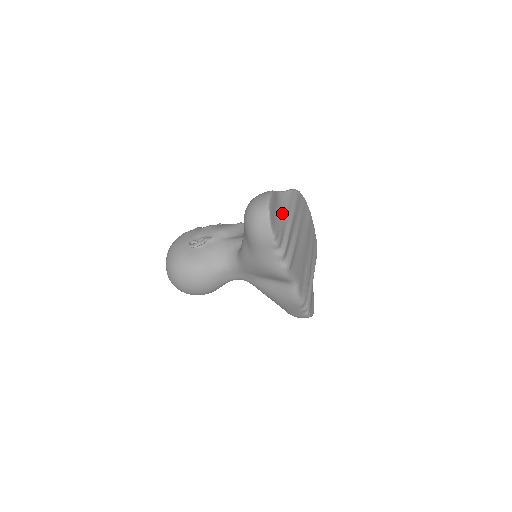
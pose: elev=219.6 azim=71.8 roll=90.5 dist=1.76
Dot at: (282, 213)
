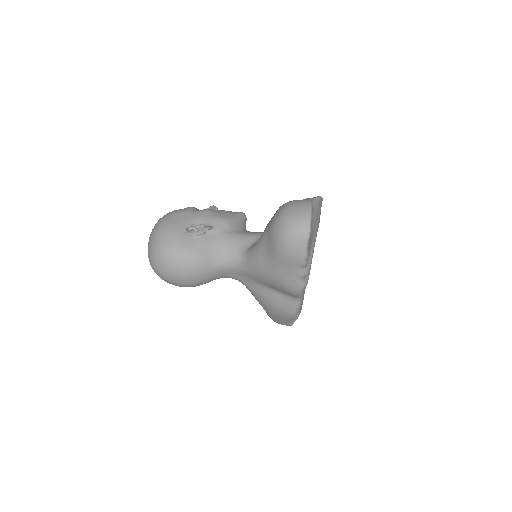
Dot at: (312, 226)
